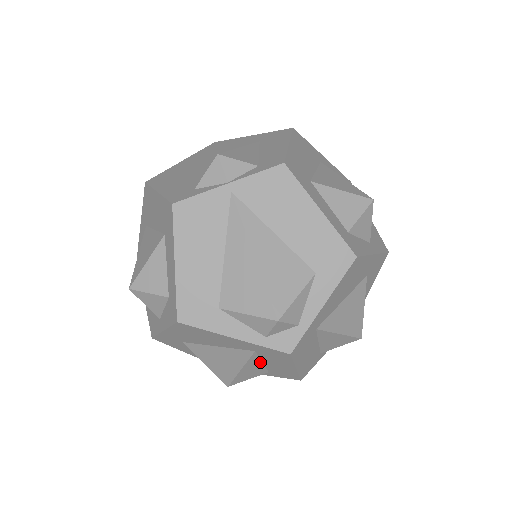
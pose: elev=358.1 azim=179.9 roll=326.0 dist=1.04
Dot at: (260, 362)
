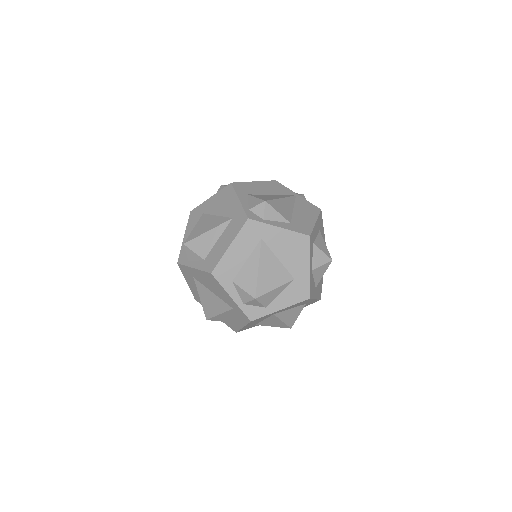
Dot at: (218, 237)
